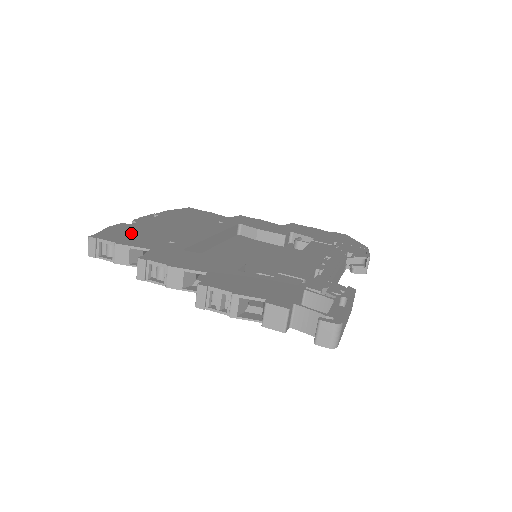
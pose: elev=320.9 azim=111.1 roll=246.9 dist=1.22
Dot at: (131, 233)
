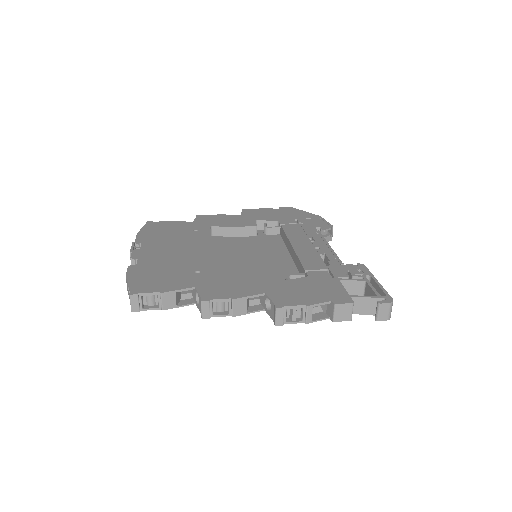
Dot at: (154, 275)
